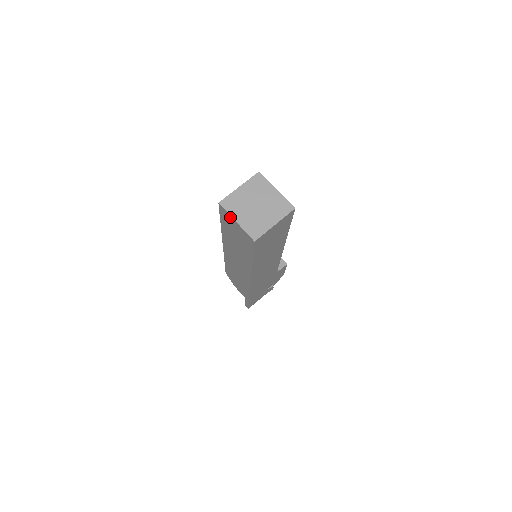
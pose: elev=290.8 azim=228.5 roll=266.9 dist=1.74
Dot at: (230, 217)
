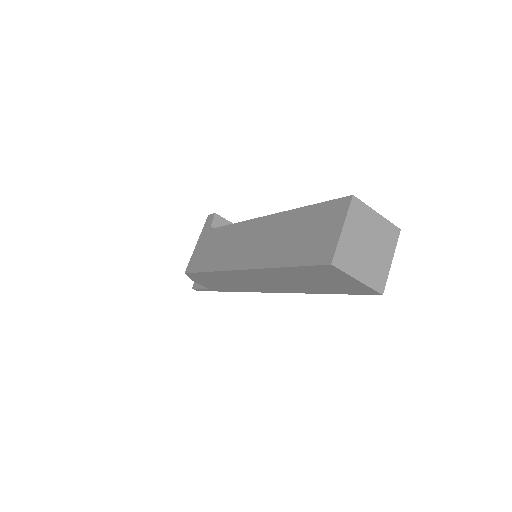
Dot at: (345, 275)
